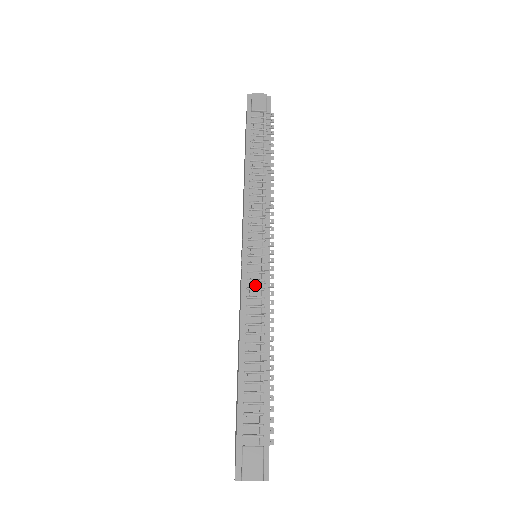
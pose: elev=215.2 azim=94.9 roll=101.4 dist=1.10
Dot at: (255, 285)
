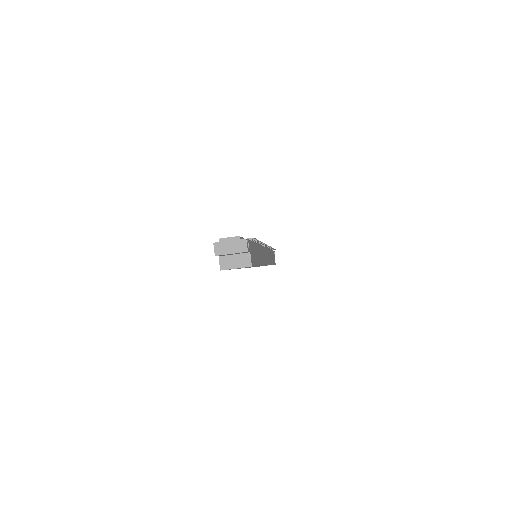
Dot at: occluded
